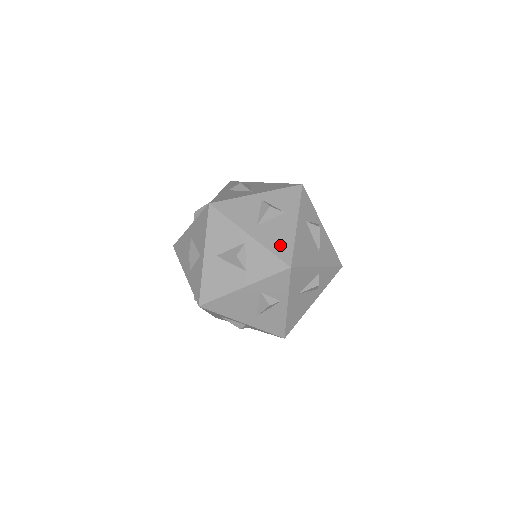
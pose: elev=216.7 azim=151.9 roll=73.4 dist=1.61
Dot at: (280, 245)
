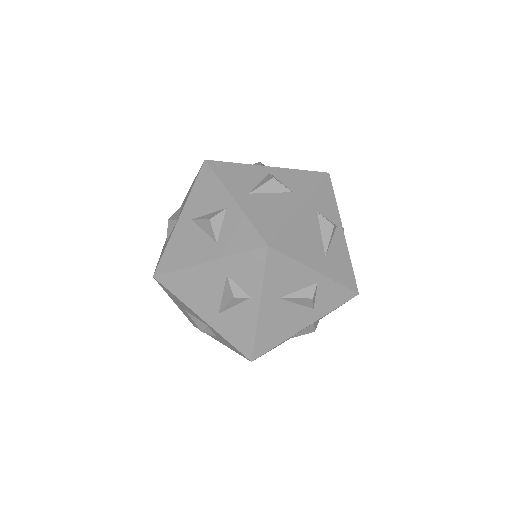
Dot at: occluded
